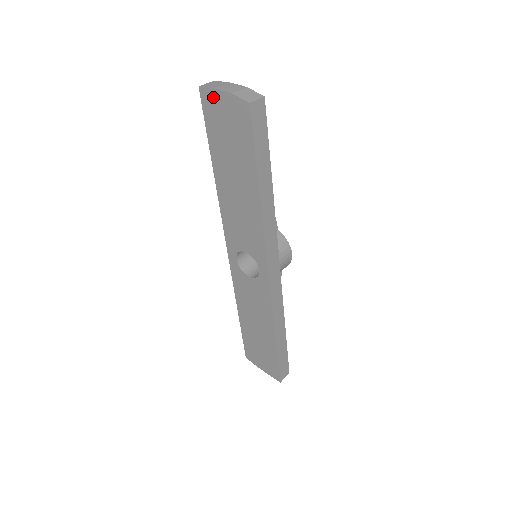
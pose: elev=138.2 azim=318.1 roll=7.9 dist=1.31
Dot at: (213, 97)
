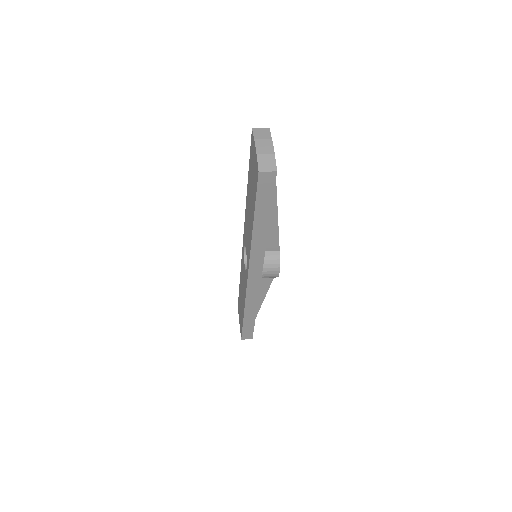
Dot at: (253, 144)
